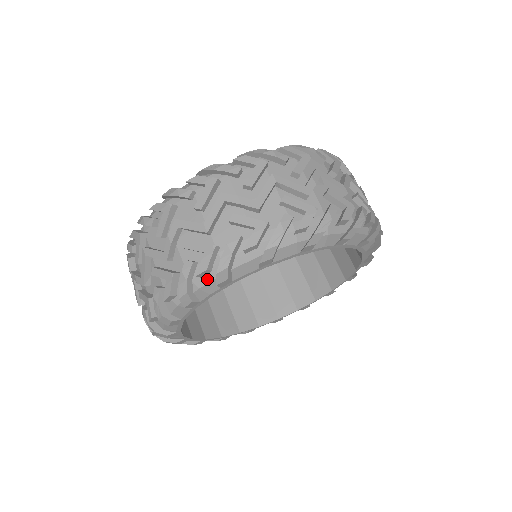
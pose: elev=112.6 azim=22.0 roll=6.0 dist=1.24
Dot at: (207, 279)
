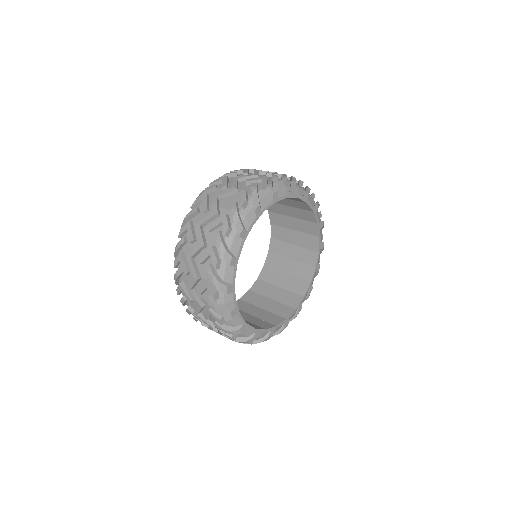
Dot at: (301, 187)
